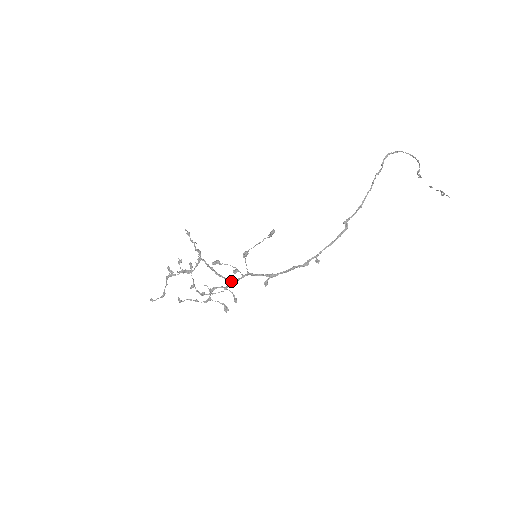
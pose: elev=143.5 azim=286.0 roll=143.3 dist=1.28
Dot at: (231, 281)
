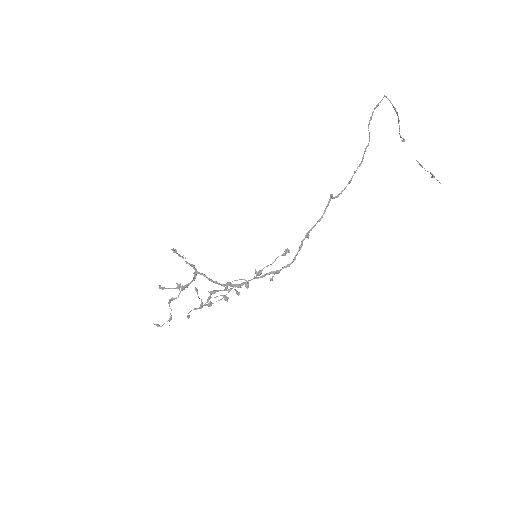
Dot at: (237, 286)
